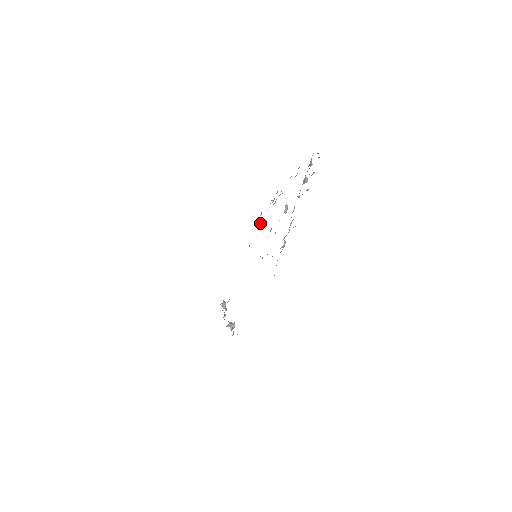
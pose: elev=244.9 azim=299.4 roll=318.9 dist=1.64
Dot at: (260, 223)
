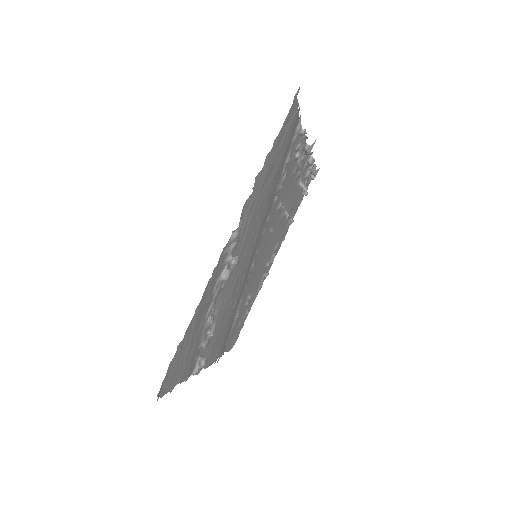
Dot at: occluded
